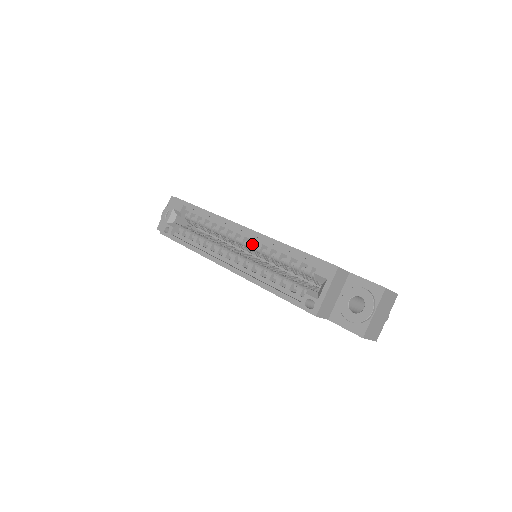
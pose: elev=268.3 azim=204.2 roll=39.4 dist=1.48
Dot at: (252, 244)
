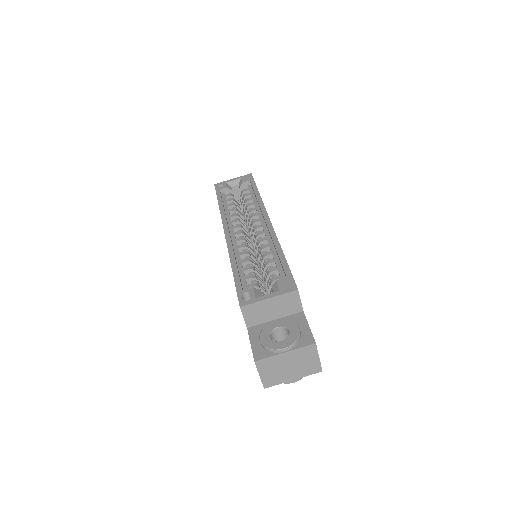
Dot at: (261, 235)
